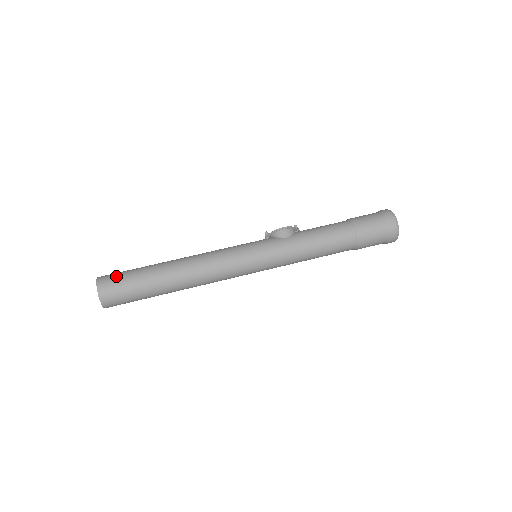
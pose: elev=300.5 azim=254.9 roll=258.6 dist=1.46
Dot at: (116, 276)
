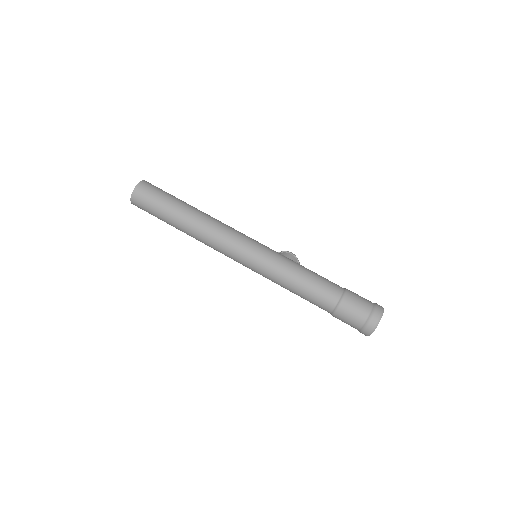
Dot at: occluded
